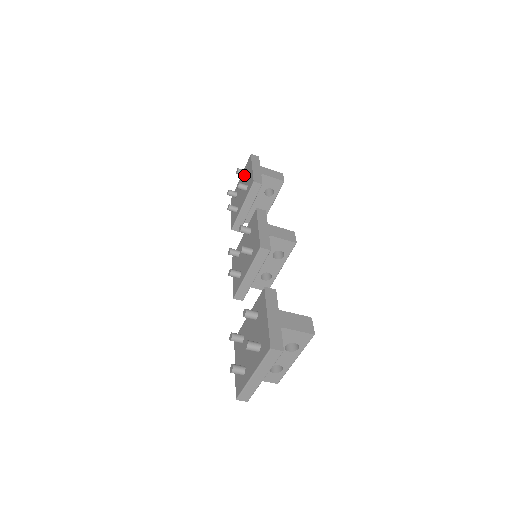
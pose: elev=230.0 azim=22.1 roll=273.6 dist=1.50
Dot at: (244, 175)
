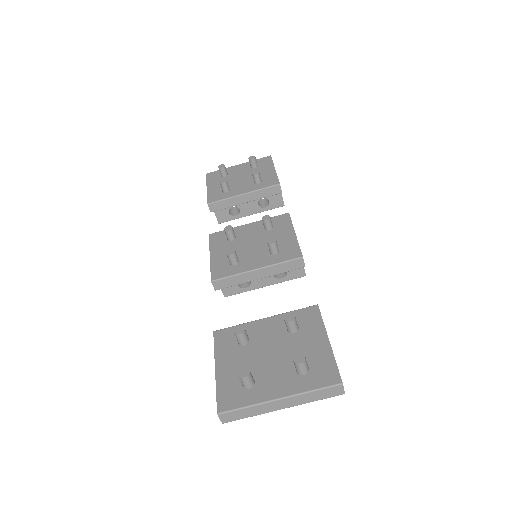
Dot at: (254, 167)
